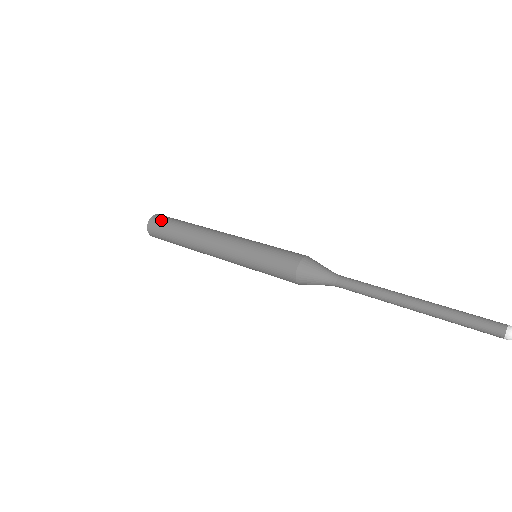
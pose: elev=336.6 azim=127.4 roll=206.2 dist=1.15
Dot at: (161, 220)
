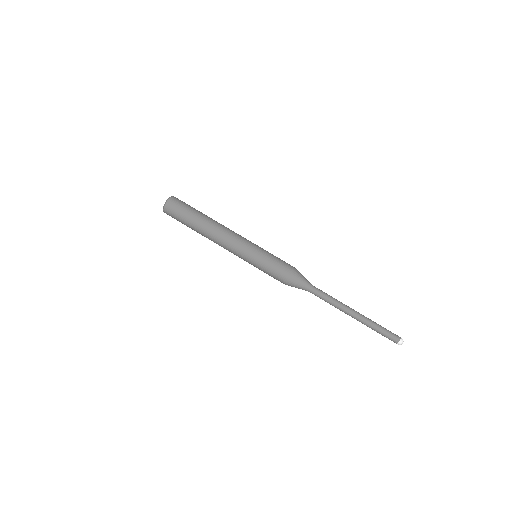
Dot at: (177, 208)
